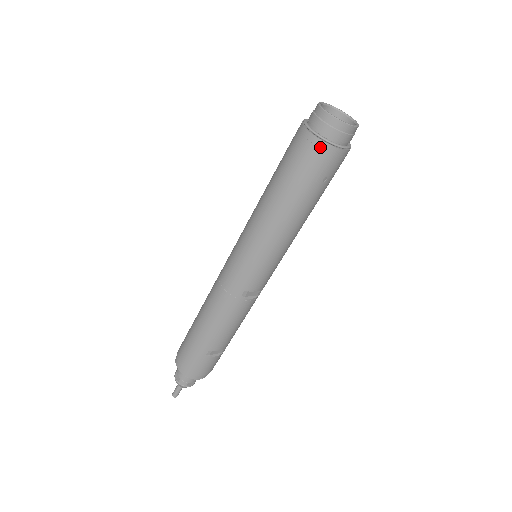
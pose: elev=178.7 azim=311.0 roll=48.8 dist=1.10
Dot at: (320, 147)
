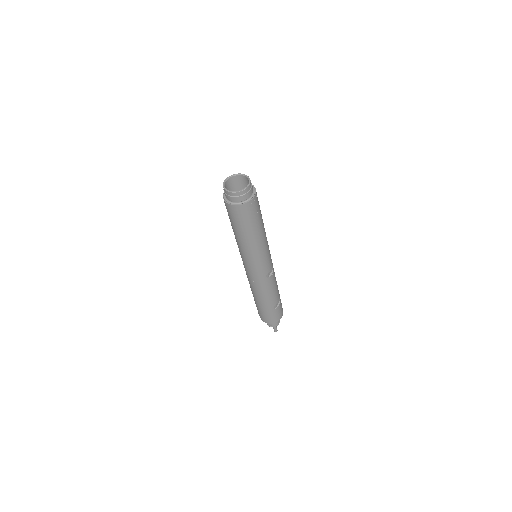
Dot at: (243, 207)
